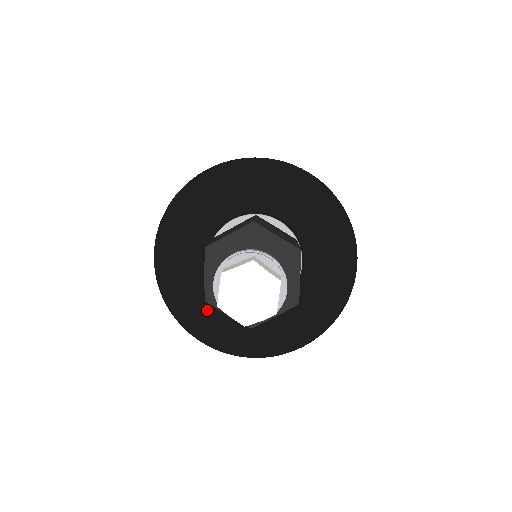
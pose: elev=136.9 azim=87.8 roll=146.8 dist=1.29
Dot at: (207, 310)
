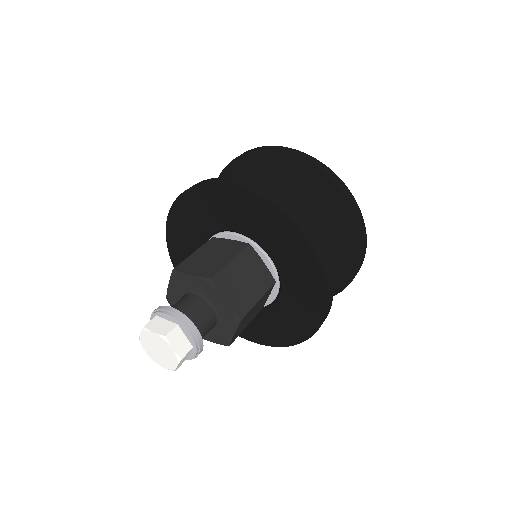
Dot at: occluded
